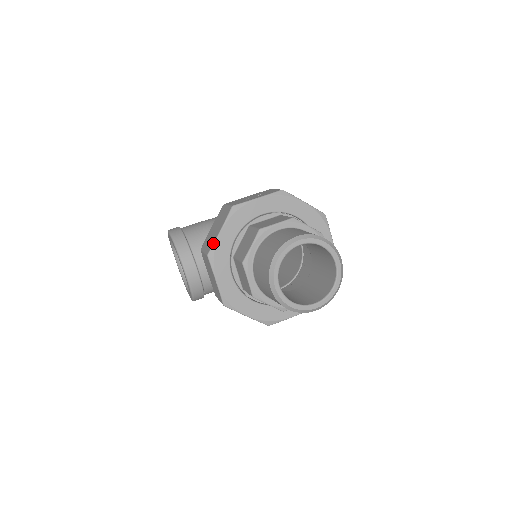
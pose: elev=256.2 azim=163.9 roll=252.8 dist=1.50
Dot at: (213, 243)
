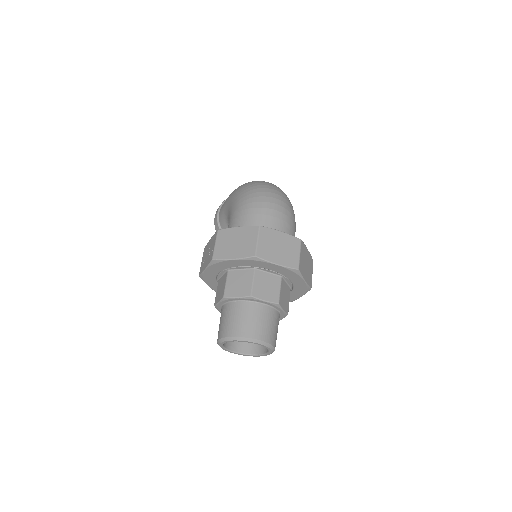
Dot at: occluded
